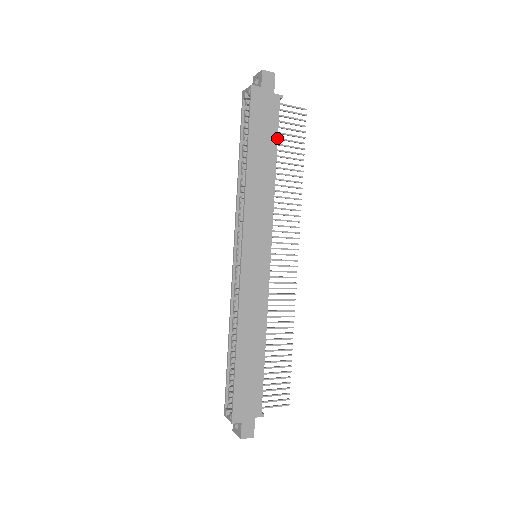
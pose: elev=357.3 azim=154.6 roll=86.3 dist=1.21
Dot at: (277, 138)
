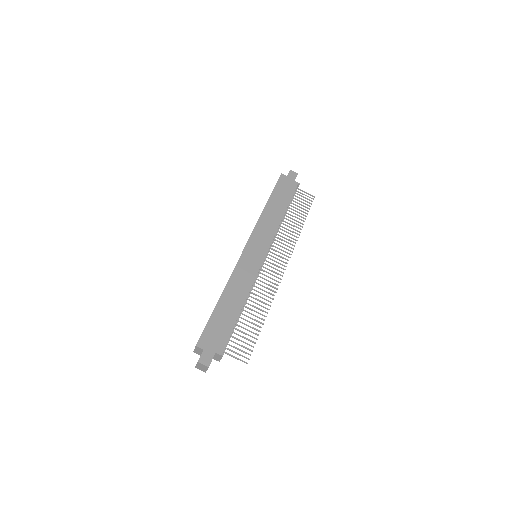
Dot at: occluded
